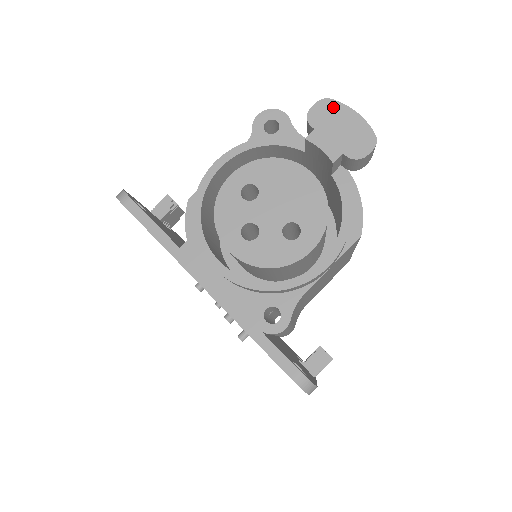
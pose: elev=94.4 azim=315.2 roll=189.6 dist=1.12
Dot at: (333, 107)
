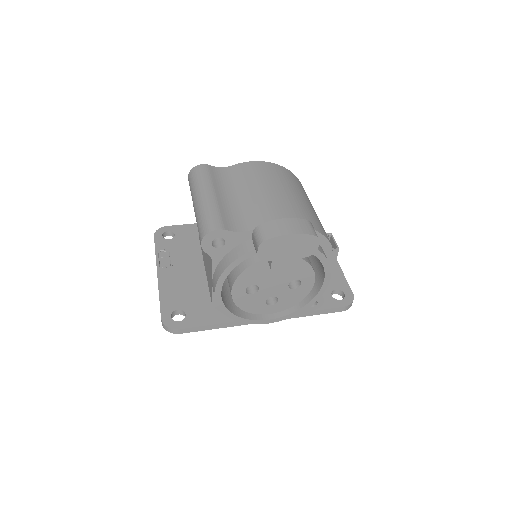
Dot at: (272, 243)
